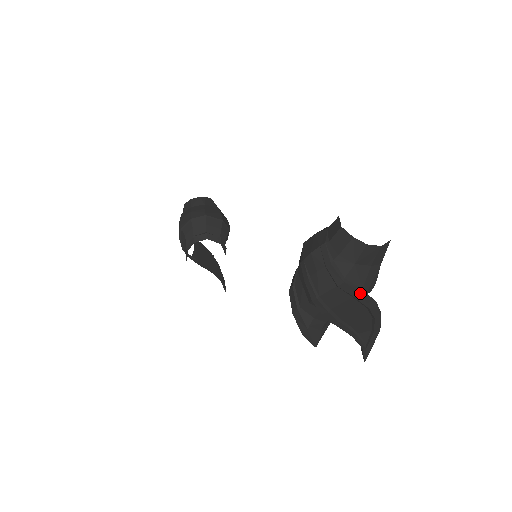
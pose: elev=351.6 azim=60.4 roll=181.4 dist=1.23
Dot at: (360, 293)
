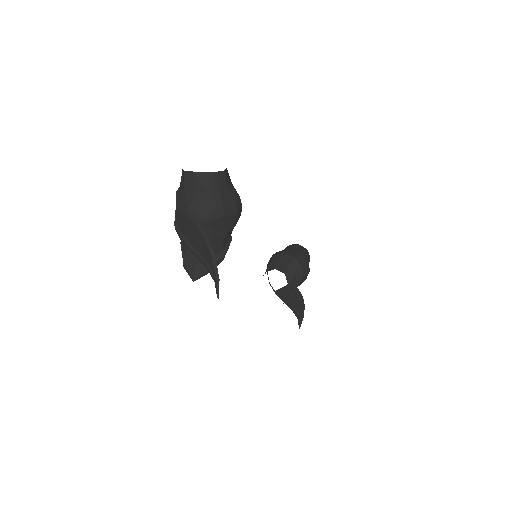
Dot at: (184, 212)
